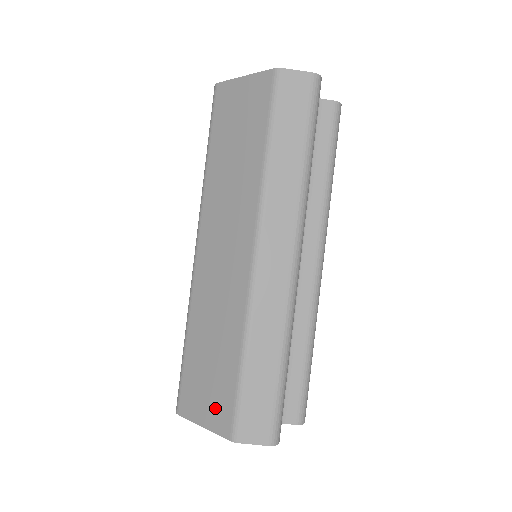
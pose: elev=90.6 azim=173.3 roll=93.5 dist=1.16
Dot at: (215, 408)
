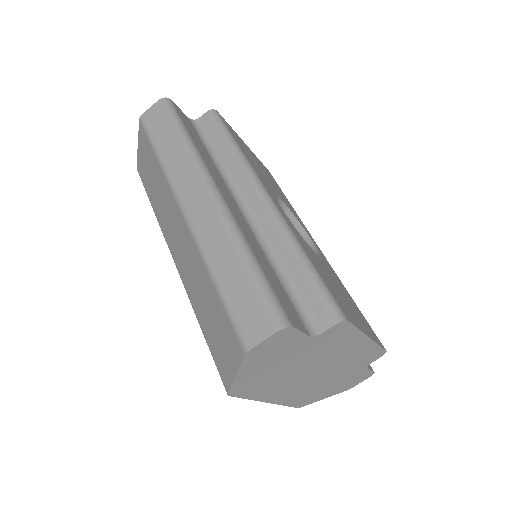
Dot at: (229, 346)
